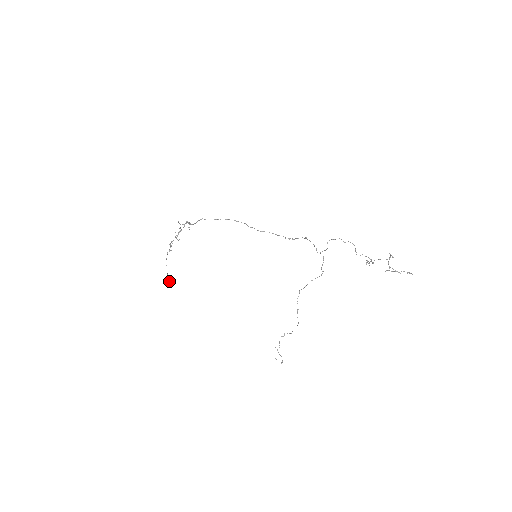
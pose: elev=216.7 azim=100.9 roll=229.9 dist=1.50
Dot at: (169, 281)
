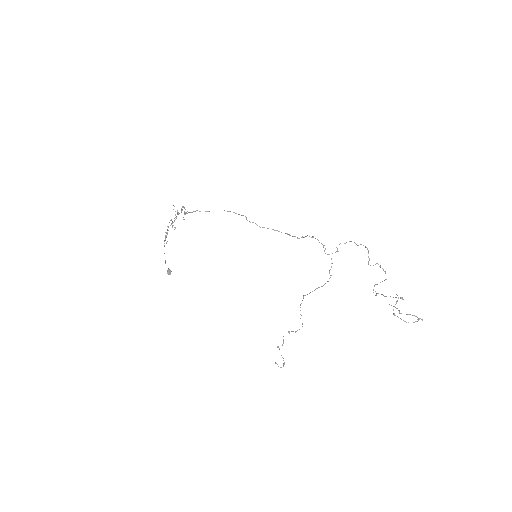
Dot at: (167, 272)
